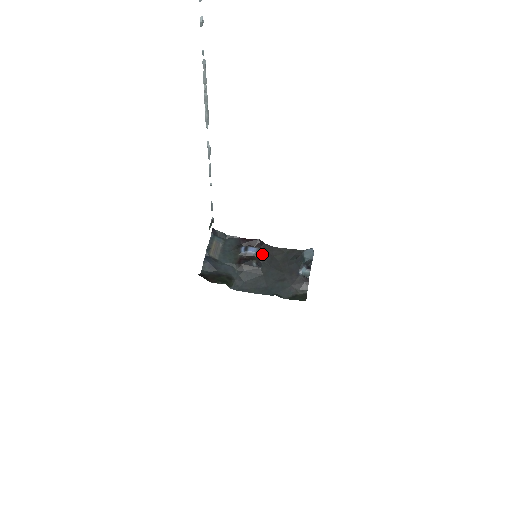
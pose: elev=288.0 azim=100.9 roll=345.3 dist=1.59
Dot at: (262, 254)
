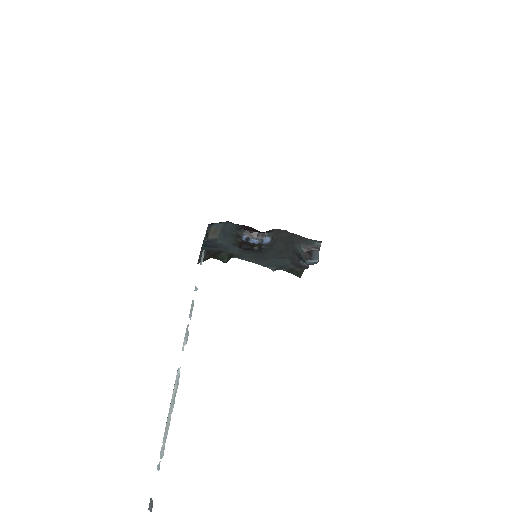
Dot at: (265, 243)
